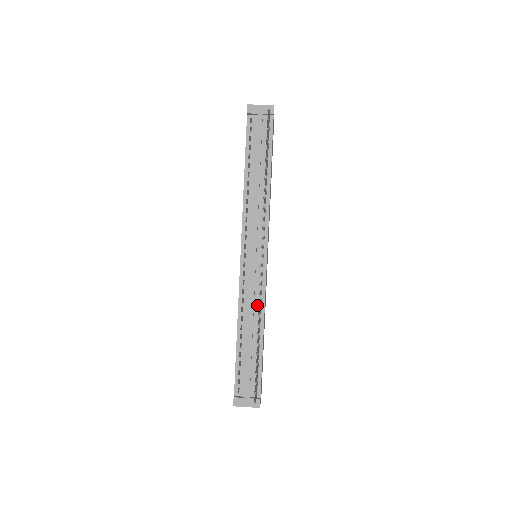
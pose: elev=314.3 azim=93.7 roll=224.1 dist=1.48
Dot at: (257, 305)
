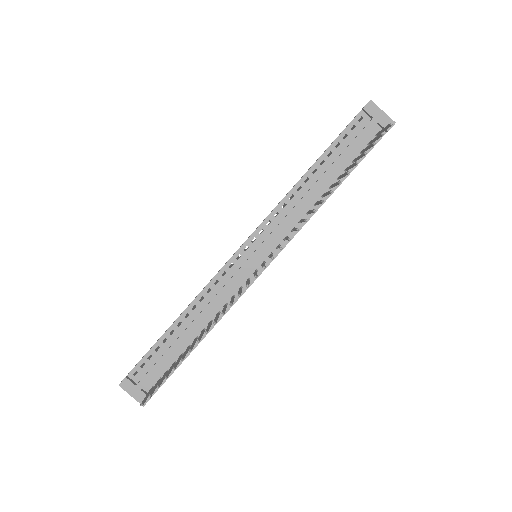
Dot at: (219, 306)
